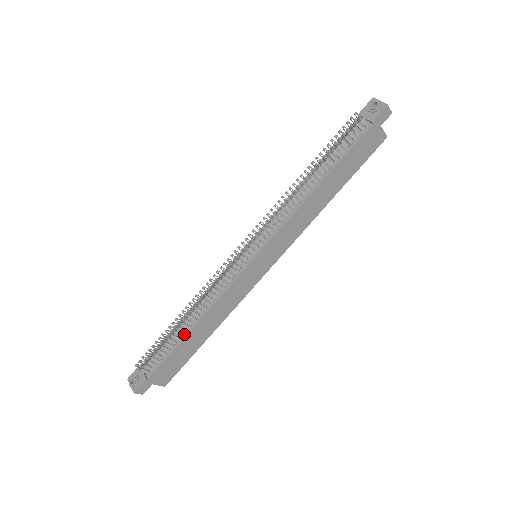
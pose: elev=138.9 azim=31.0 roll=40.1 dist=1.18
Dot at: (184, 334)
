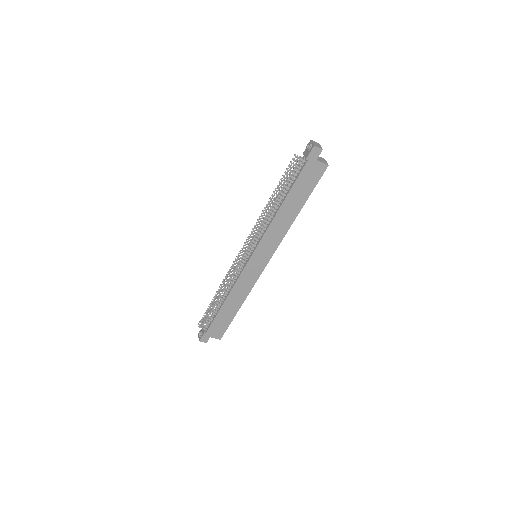
Dot at: (220, 306)
